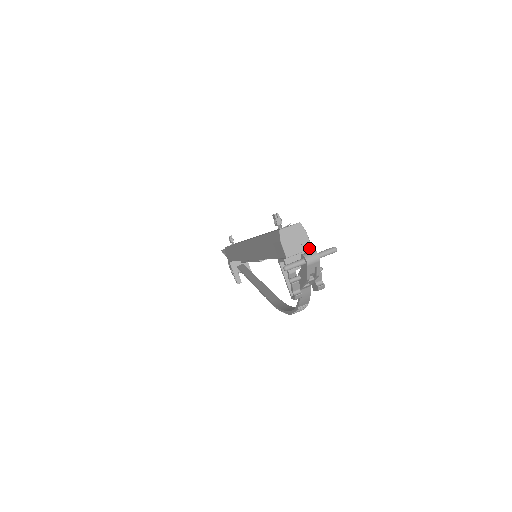
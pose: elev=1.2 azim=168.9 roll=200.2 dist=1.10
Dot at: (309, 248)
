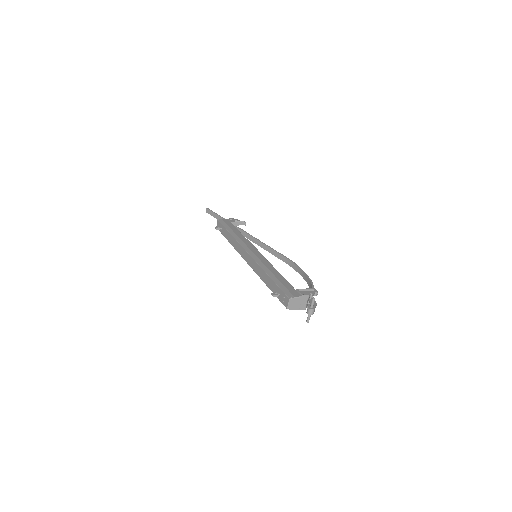
Dot at: (302, 299)
